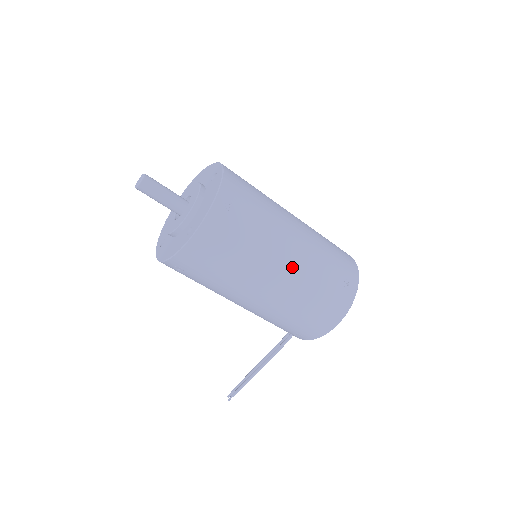
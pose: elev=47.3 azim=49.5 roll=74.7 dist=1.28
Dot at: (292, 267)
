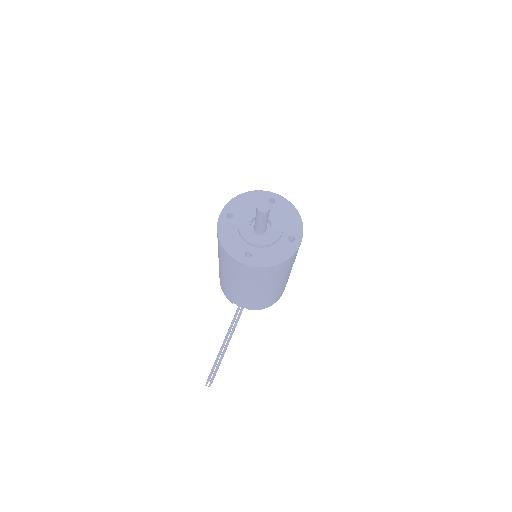
Dot at: occluded
